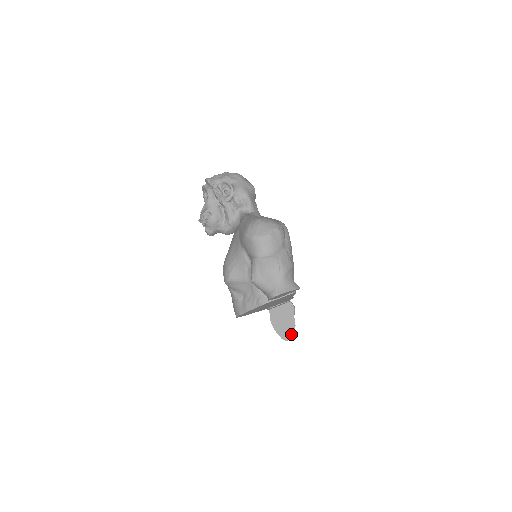
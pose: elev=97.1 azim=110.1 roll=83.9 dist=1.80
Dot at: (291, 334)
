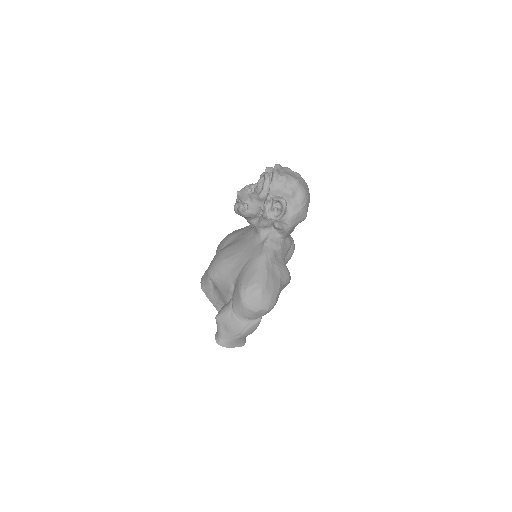
Dot at: occluded
